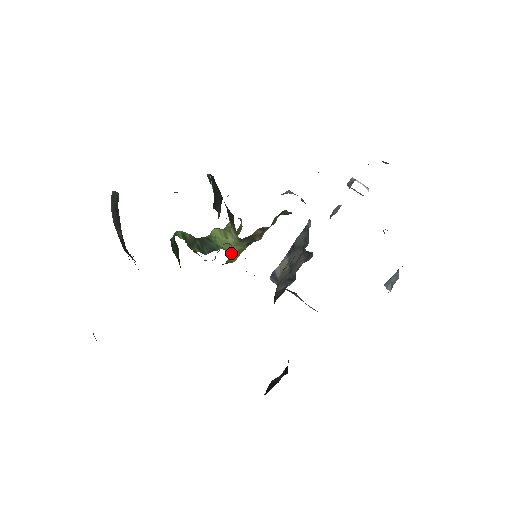
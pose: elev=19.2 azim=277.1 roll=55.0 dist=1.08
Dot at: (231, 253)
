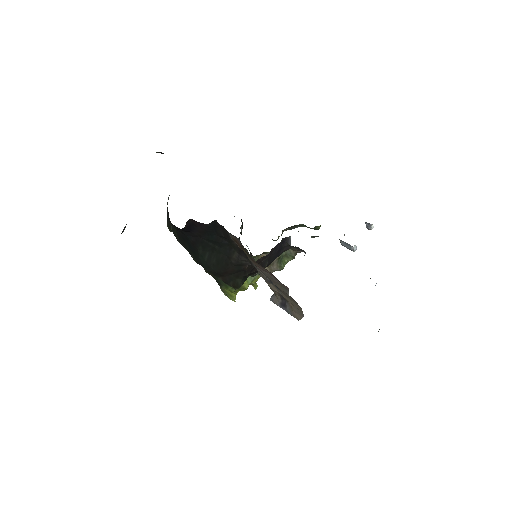
Dot at: occluded
